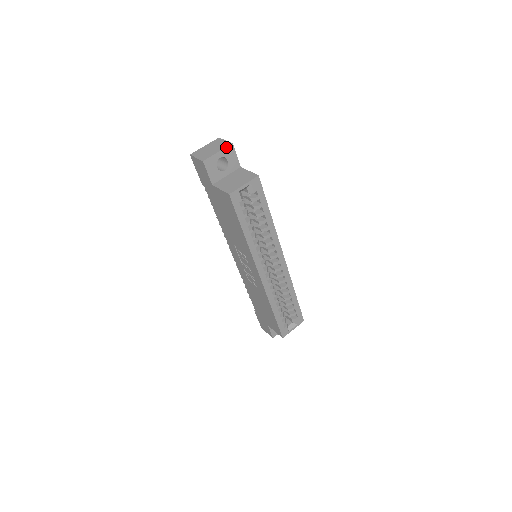
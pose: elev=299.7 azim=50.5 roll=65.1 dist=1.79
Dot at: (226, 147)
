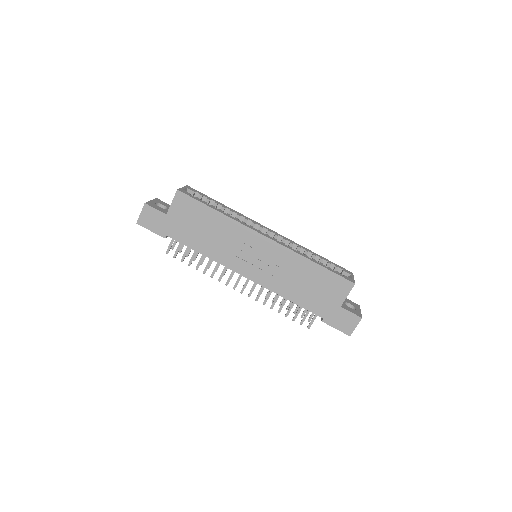
Dot at: (154, 199)
